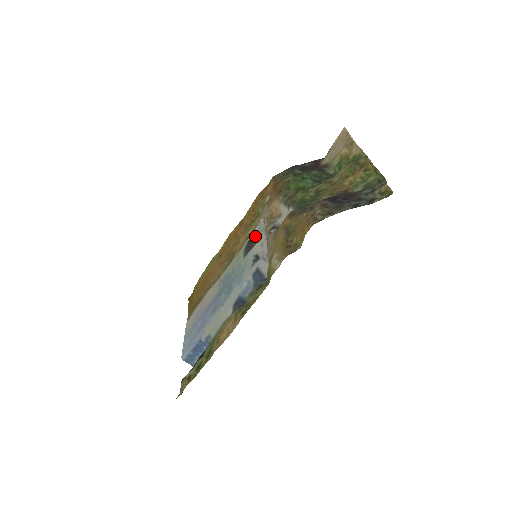
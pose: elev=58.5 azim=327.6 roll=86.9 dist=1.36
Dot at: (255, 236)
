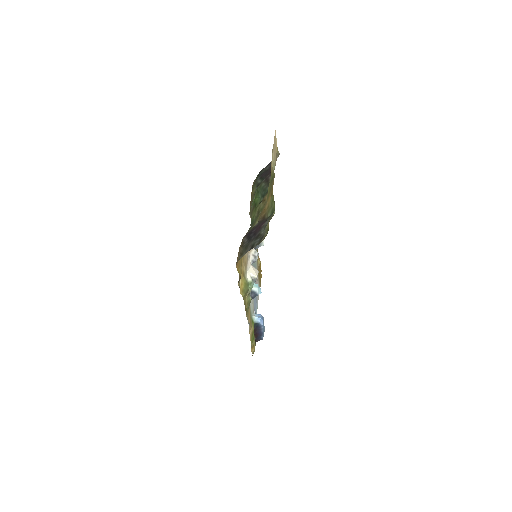
Dot at: occluded
